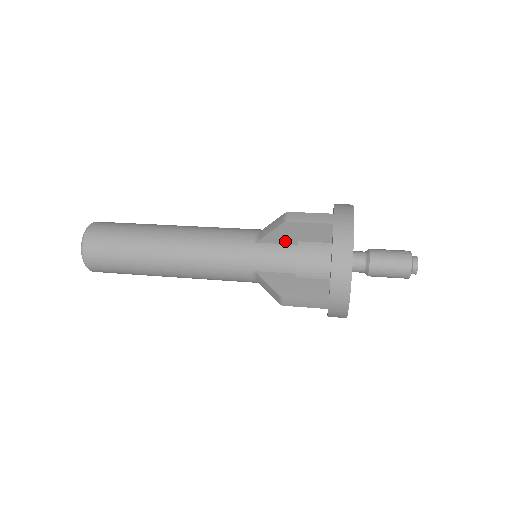
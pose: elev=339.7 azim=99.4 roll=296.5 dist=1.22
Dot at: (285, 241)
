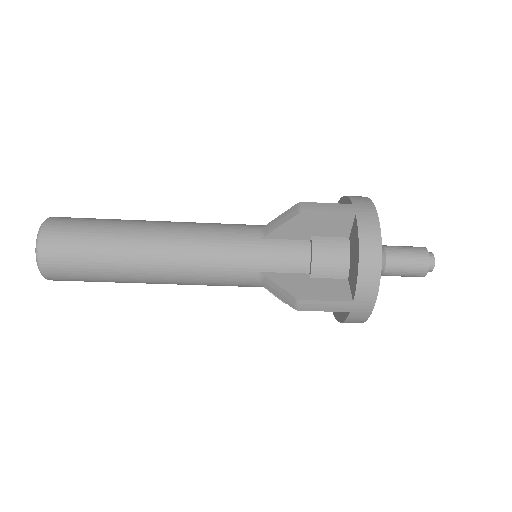
Dot at: (296, 236)
